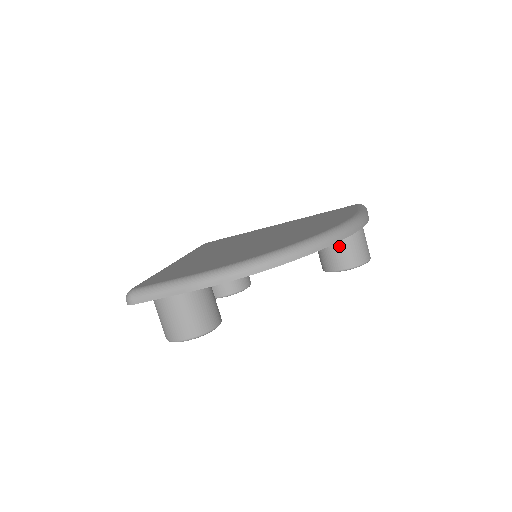
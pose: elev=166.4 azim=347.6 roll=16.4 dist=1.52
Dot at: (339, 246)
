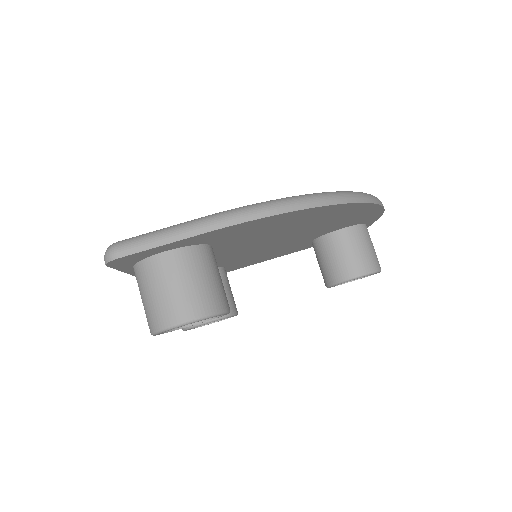
Dot at: (350, 248)
